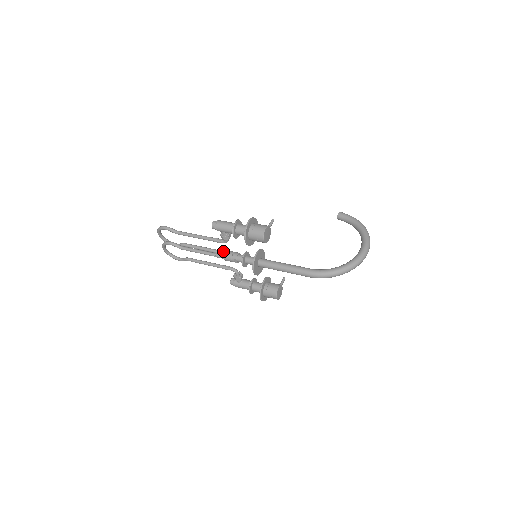
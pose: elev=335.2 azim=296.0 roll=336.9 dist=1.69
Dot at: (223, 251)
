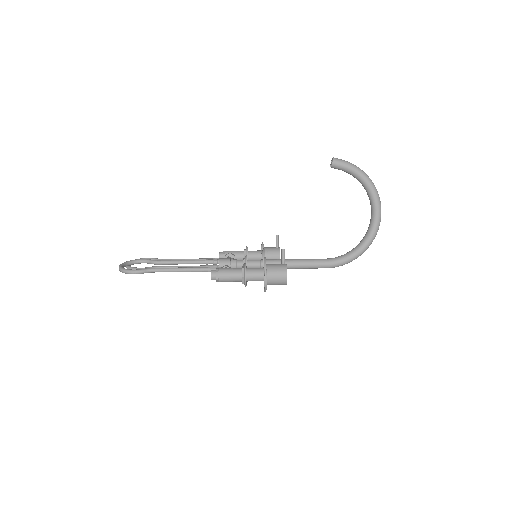
Dot at: (214, 262)
